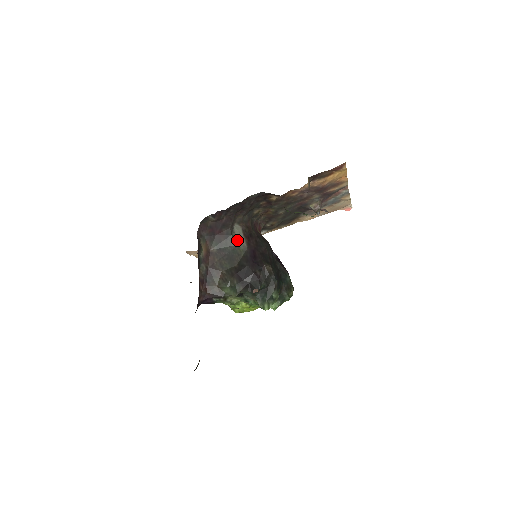
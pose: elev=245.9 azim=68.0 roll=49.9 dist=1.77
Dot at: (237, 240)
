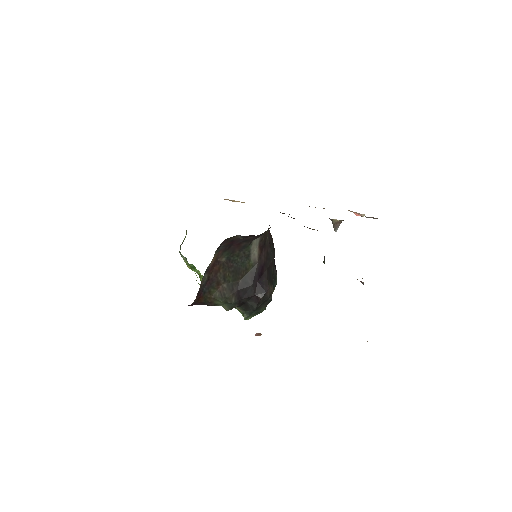
Dot at: (251, 252)
